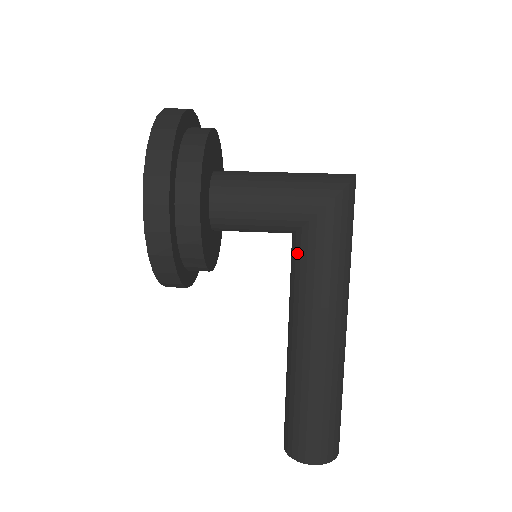
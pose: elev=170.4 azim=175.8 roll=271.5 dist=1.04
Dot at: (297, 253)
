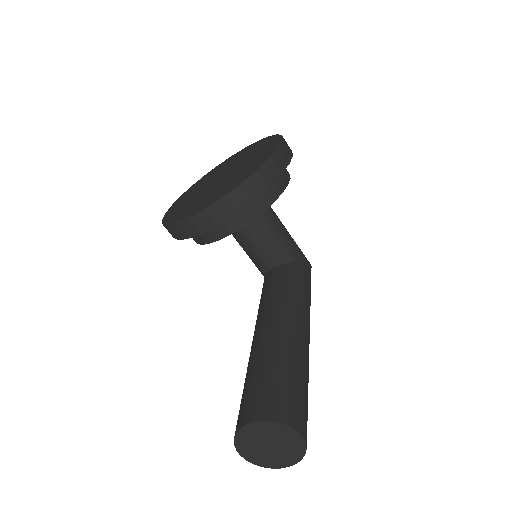
Dot at: (288, 272)
